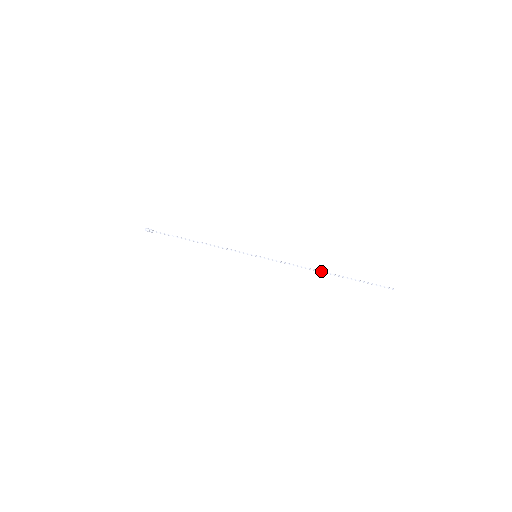
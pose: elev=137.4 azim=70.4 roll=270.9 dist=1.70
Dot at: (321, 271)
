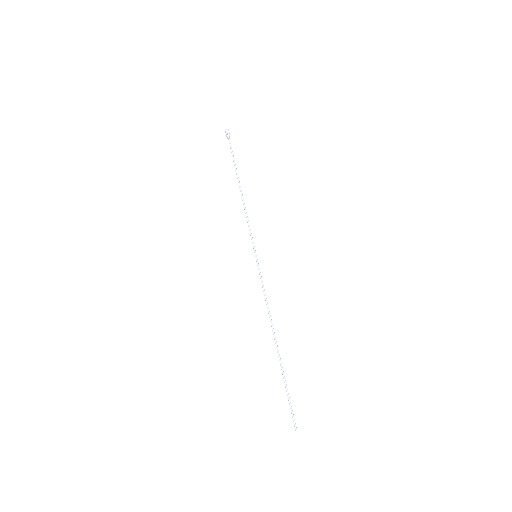
Dot at: occluded
